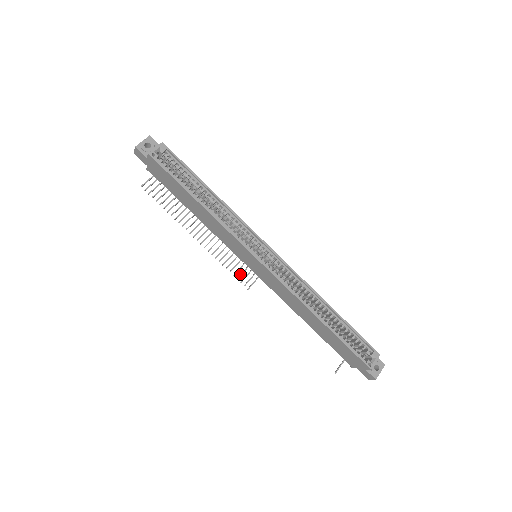
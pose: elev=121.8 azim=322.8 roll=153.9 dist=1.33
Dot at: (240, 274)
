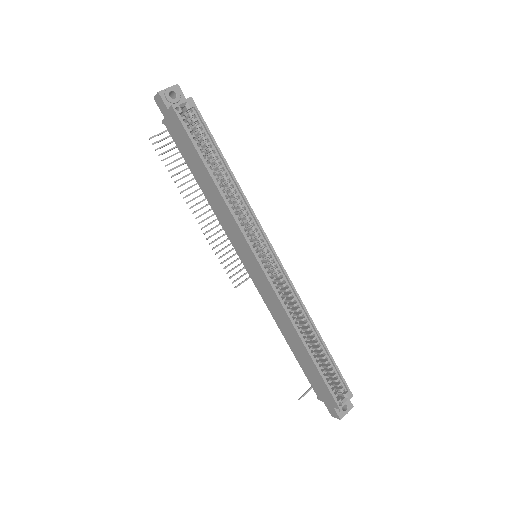
Dot at: (231, 269)
